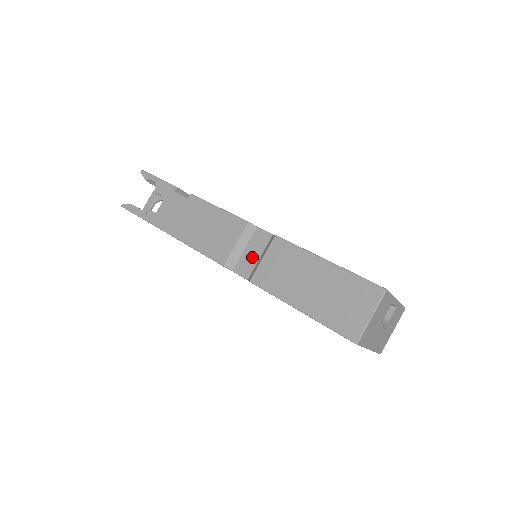
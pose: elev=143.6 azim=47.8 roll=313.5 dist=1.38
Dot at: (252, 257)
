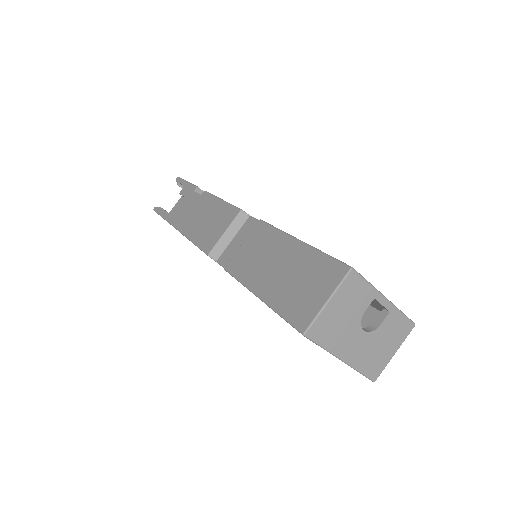
Dot at: (237, 246)
